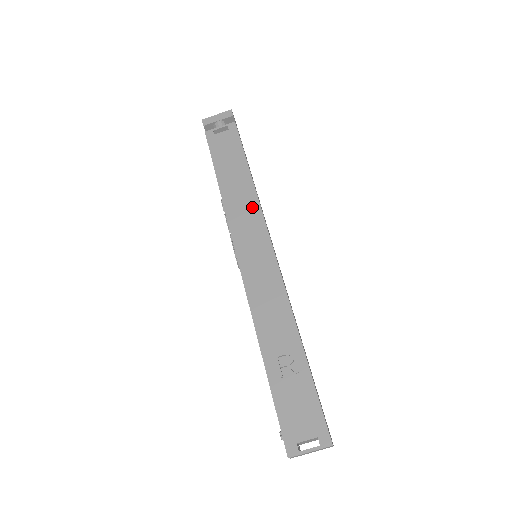
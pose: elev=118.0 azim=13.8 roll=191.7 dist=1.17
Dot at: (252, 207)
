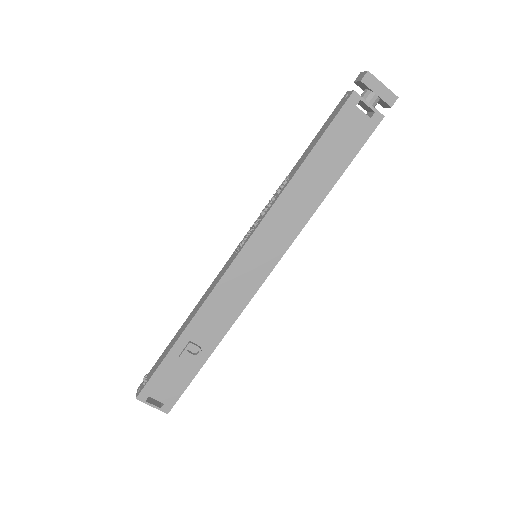
Dot at: (298, 220)
